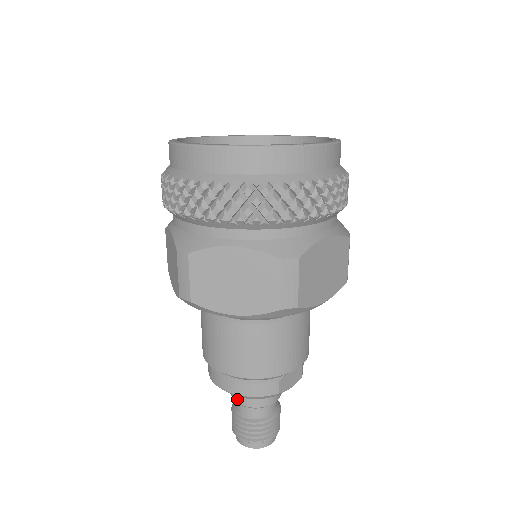
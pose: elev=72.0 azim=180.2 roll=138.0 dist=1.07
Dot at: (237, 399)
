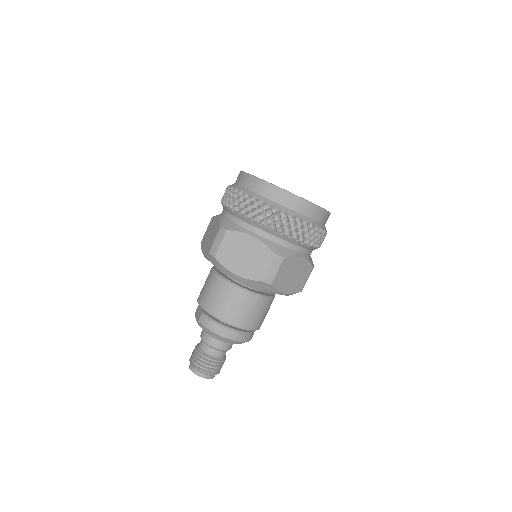
Dot at: (219, 346)
